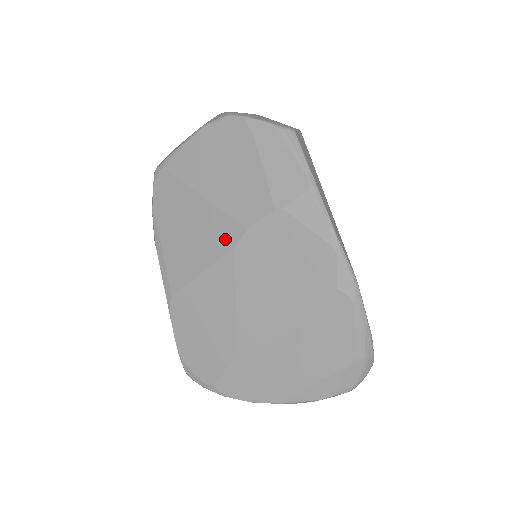
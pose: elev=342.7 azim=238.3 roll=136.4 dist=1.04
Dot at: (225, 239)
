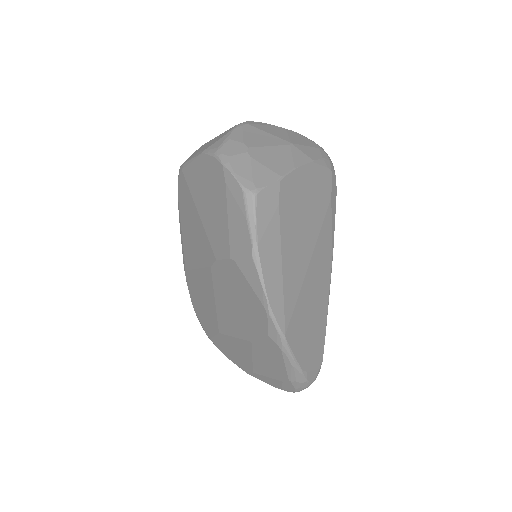
Dot at: (207, 256)
